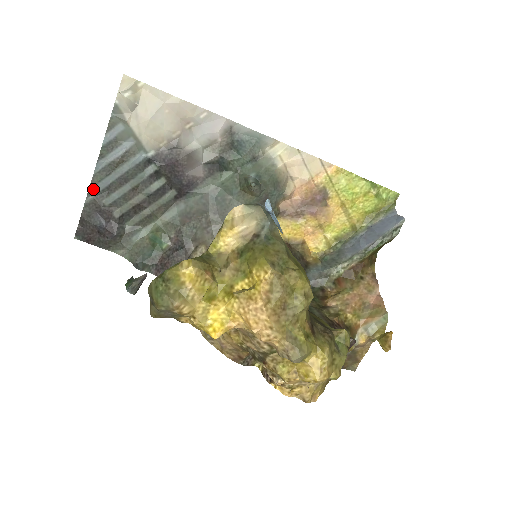
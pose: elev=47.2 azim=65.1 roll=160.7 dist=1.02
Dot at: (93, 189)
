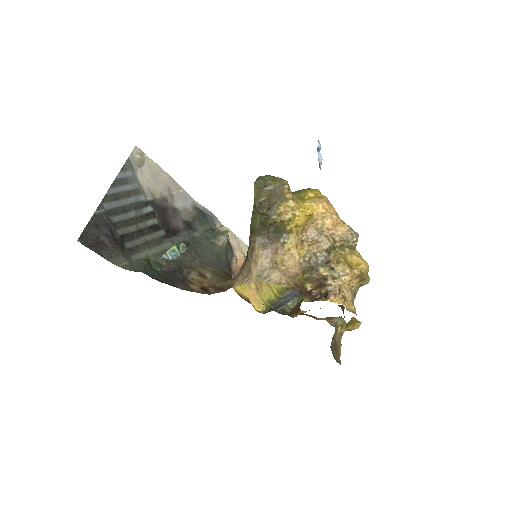
Dot at: (103, 205)
